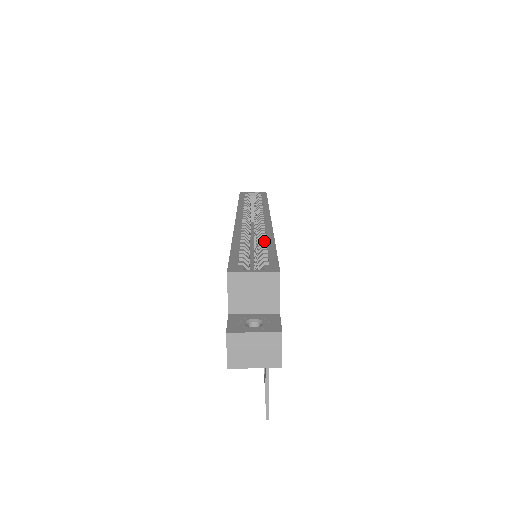
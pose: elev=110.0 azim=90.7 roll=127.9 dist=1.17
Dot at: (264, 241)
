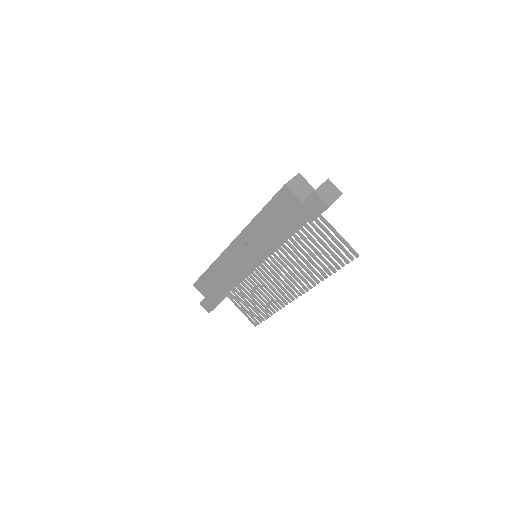
Dot at: occluded
